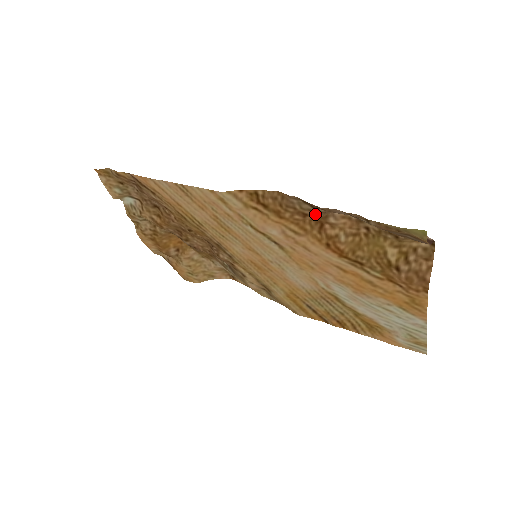
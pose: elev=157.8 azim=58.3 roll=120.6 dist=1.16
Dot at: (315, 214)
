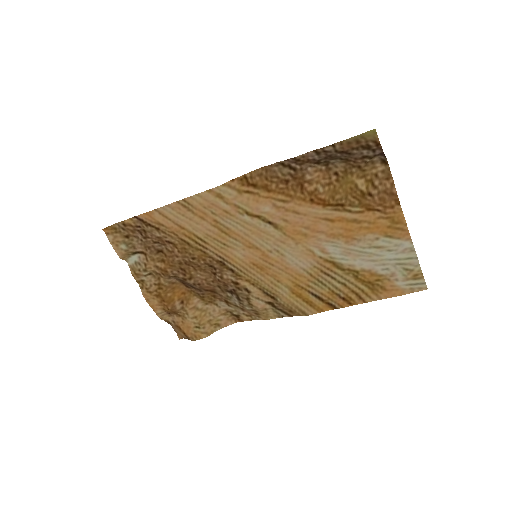
Dot at: (294, 177)
